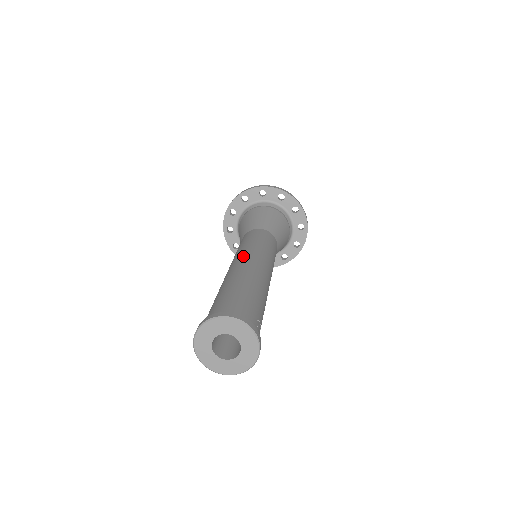
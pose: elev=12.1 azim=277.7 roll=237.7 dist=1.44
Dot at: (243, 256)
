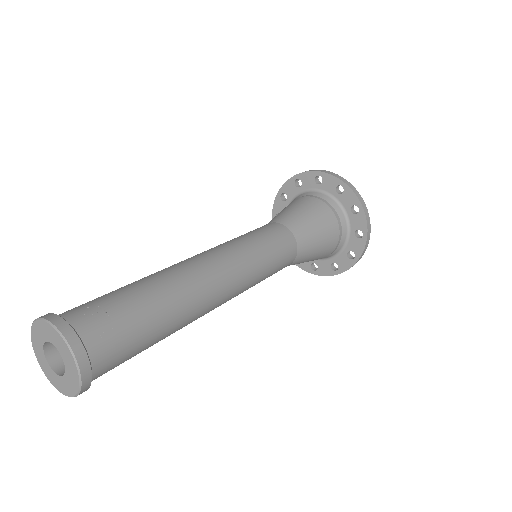
Dot at: occluded
